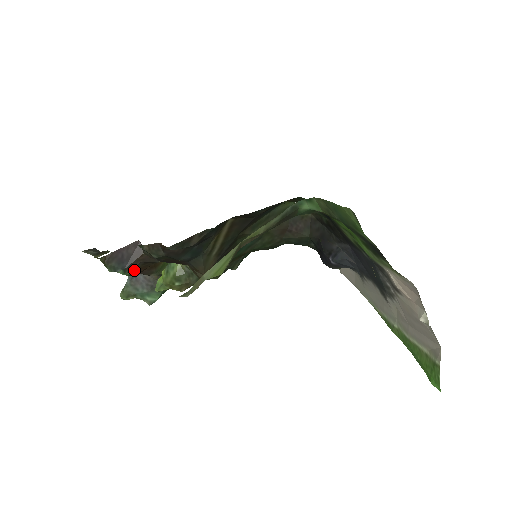
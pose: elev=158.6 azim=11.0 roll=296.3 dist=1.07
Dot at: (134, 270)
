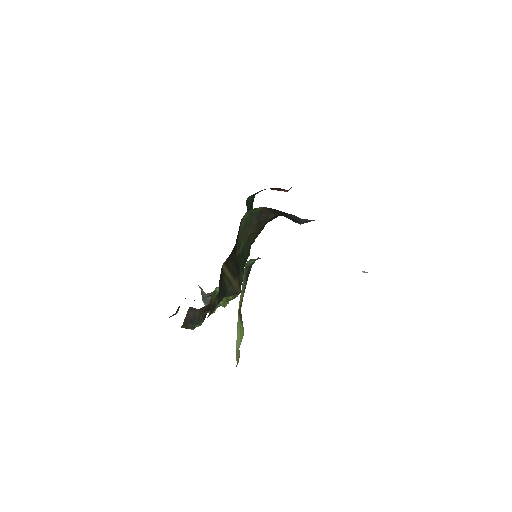
Dot at: (203, 318)
